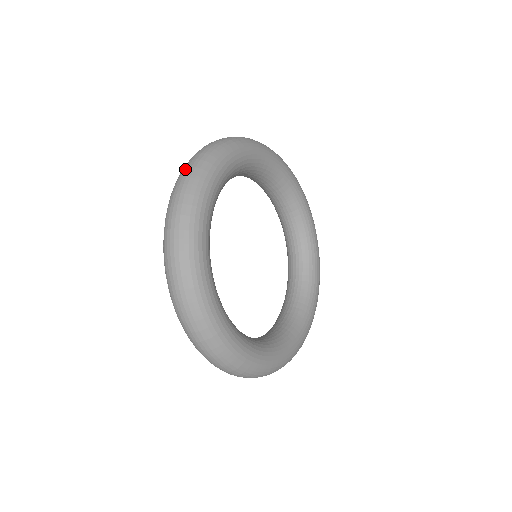
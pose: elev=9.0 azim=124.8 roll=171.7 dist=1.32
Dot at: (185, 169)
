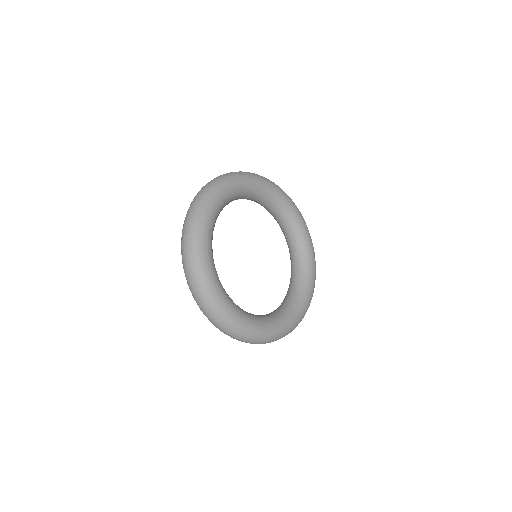
Dot at: occluded
